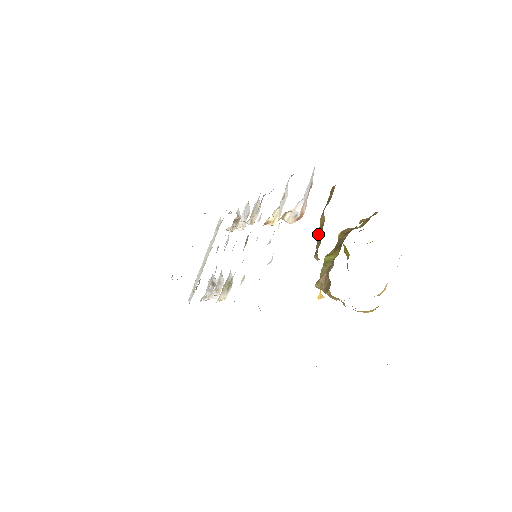
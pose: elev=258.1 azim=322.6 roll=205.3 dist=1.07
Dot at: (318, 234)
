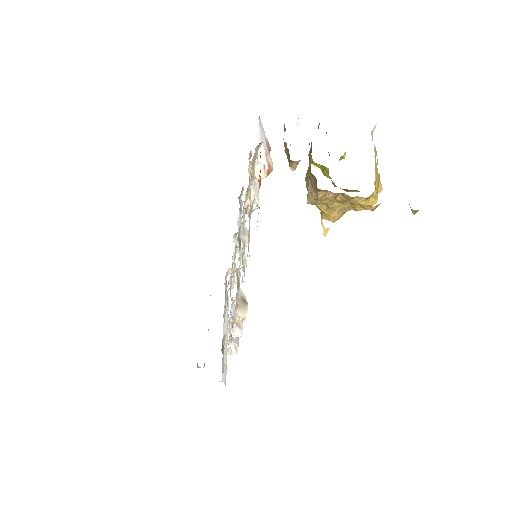
Dot at: occluded
